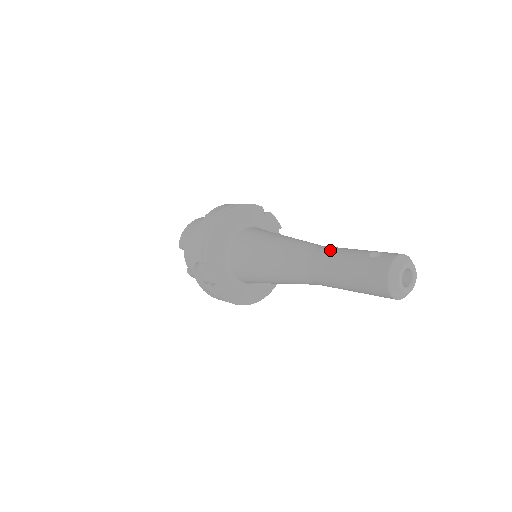
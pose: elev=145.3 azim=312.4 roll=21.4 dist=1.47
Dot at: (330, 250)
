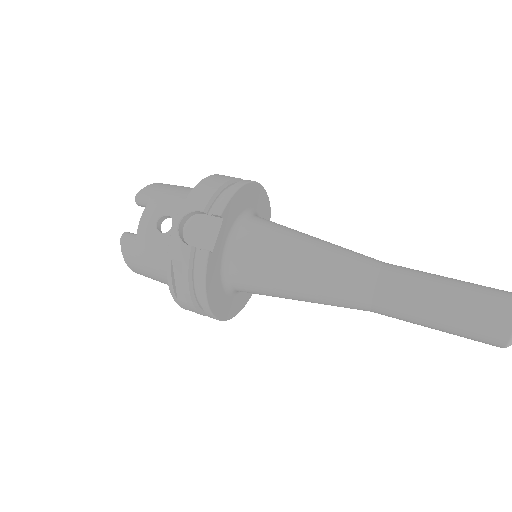
Dot at: occluded
